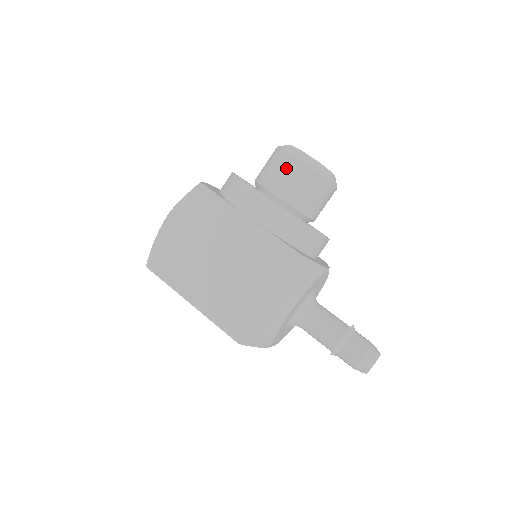
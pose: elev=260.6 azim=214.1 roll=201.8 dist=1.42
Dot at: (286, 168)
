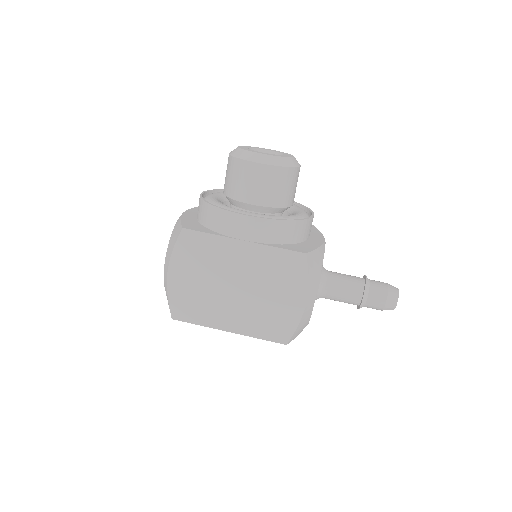
Dot at: (252, 177)
